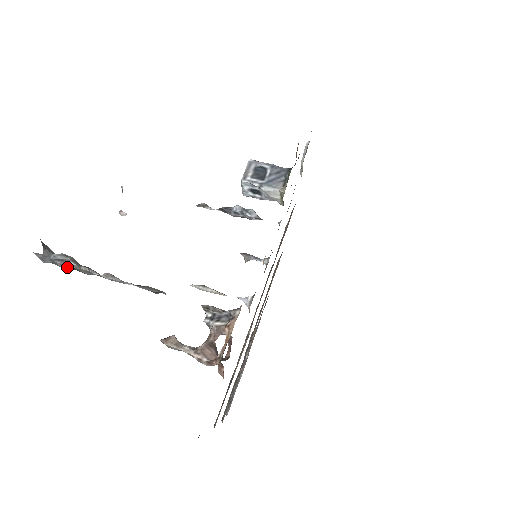
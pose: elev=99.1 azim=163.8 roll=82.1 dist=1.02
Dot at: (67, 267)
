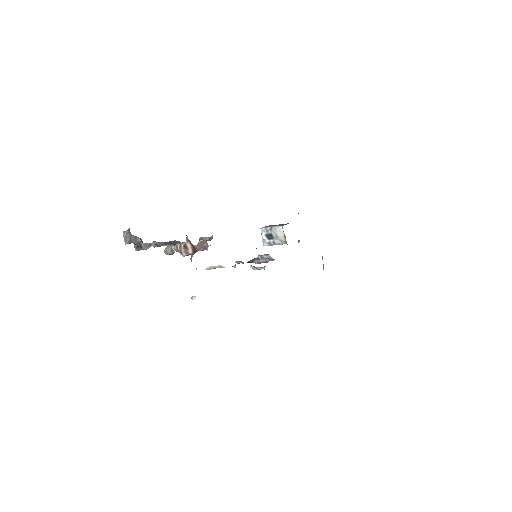
Dot at: (136, 240)
